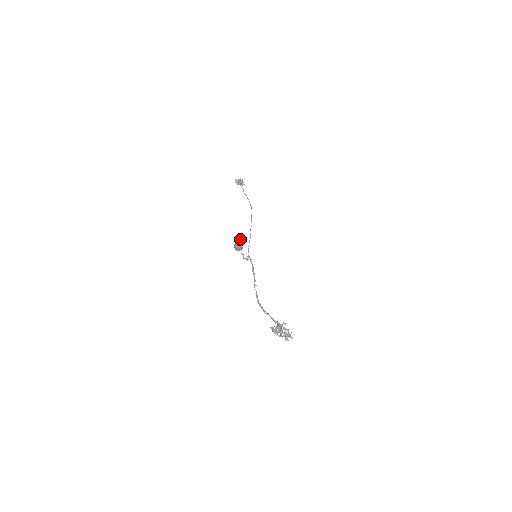
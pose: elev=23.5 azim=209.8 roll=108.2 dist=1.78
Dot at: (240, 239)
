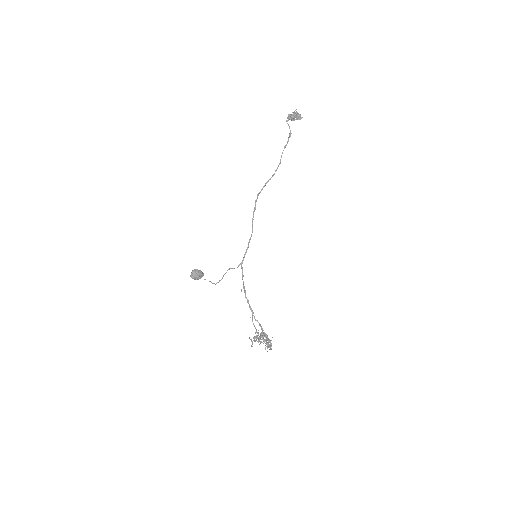
Dot at: (192, 273)
